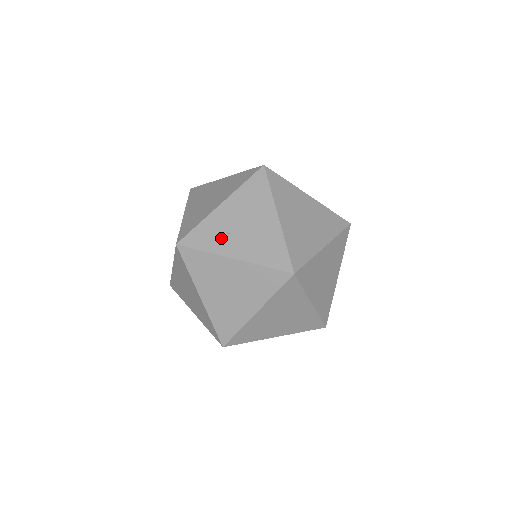
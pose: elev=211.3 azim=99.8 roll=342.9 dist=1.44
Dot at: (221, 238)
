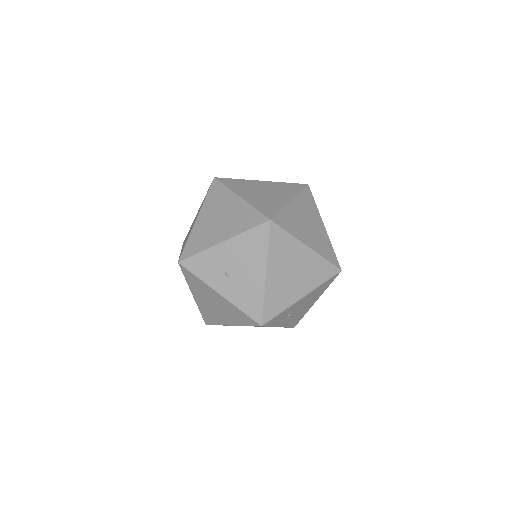
Dot at: (285, 318)
